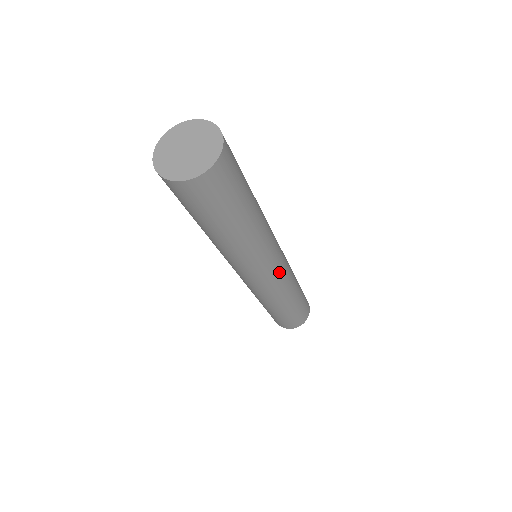
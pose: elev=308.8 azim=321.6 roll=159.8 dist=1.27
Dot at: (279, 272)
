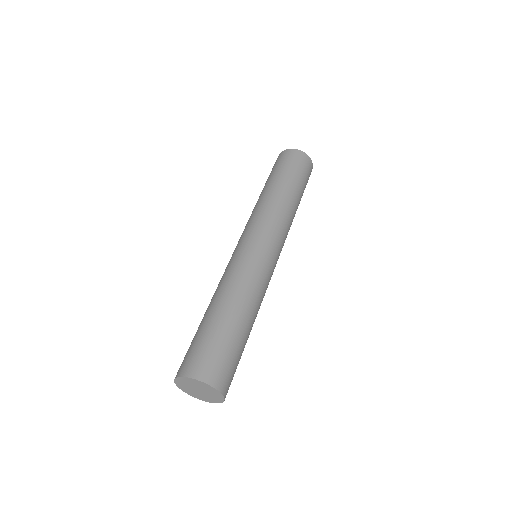
Dot at: occluded
